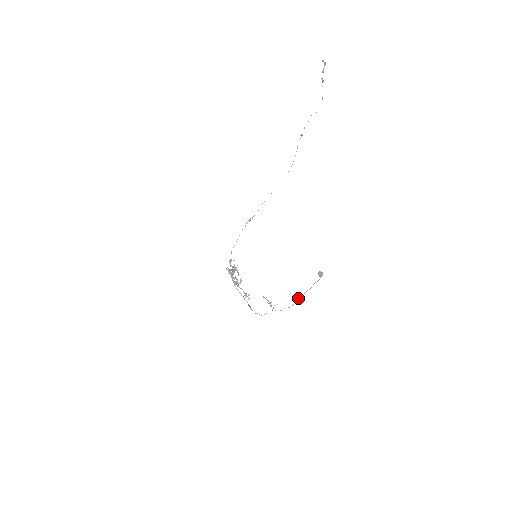
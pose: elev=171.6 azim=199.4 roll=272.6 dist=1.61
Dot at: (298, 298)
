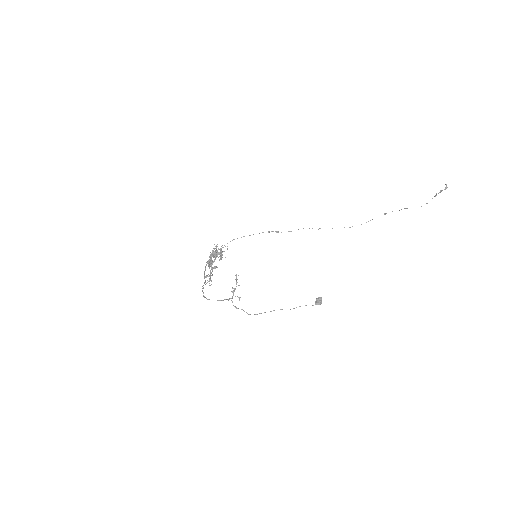
Dot at: occluded
